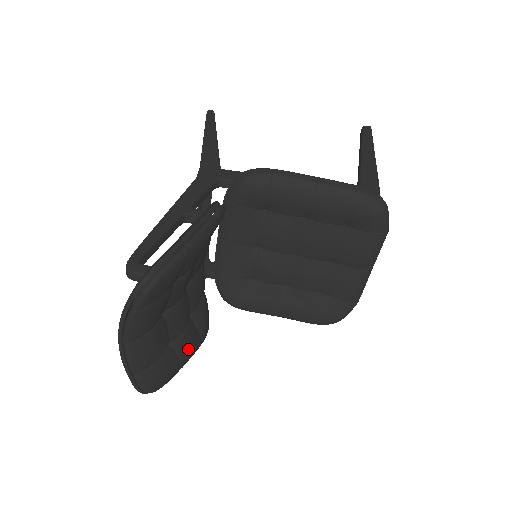
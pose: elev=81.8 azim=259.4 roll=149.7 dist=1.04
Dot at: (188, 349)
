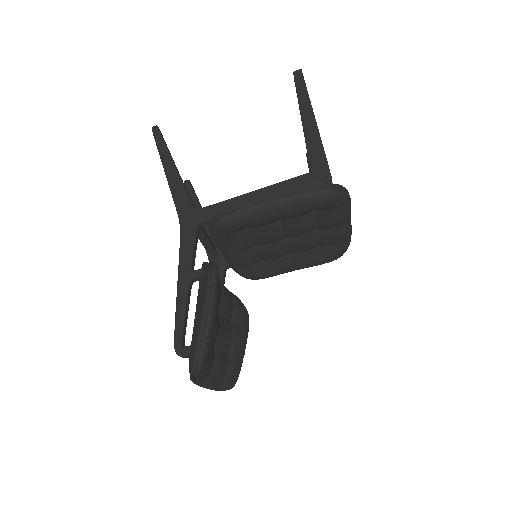
Dot at: (242, 344)
